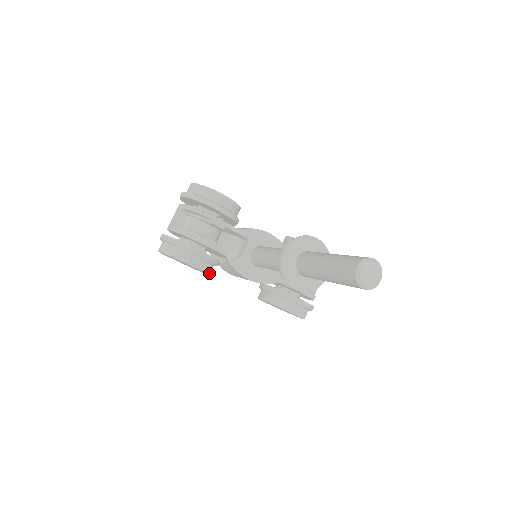
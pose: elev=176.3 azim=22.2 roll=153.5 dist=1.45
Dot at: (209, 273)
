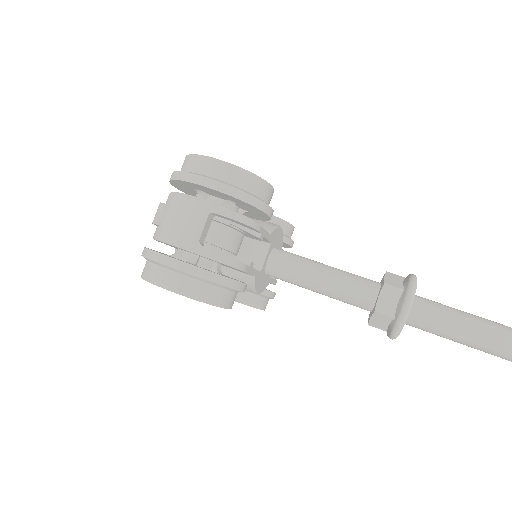
Dot at: occluded
